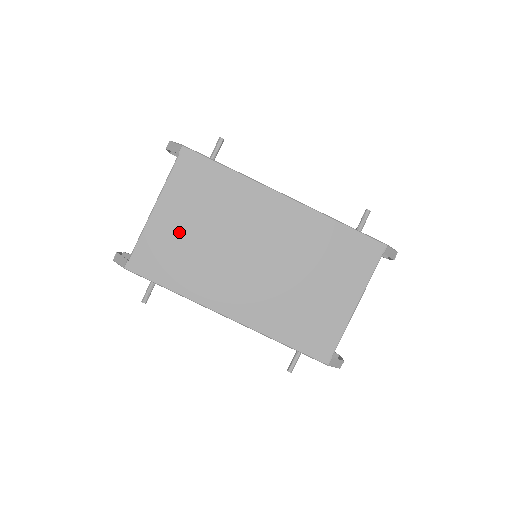
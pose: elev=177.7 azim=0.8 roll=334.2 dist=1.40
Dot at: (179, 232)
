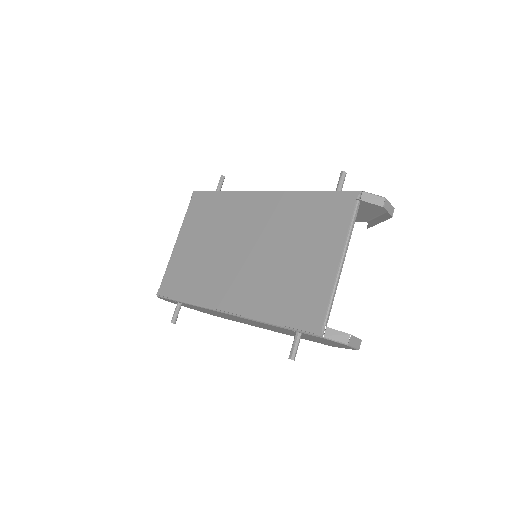
Dot at: (191, 253)
